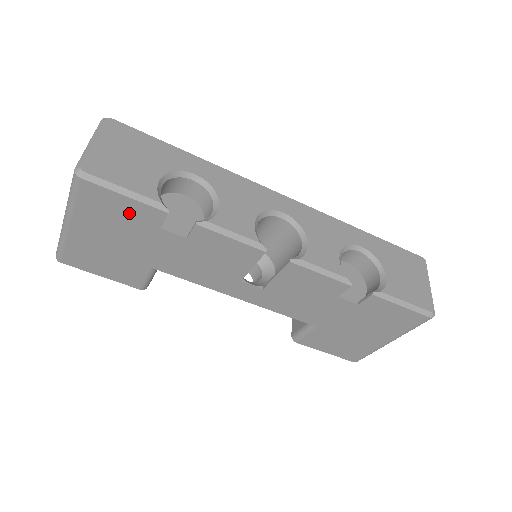
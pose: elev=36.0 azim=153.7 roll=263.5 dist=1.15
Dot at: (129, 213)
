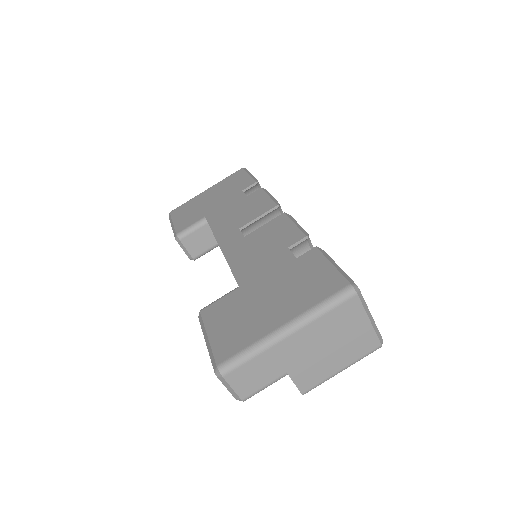
Dot at: (239, 183)
